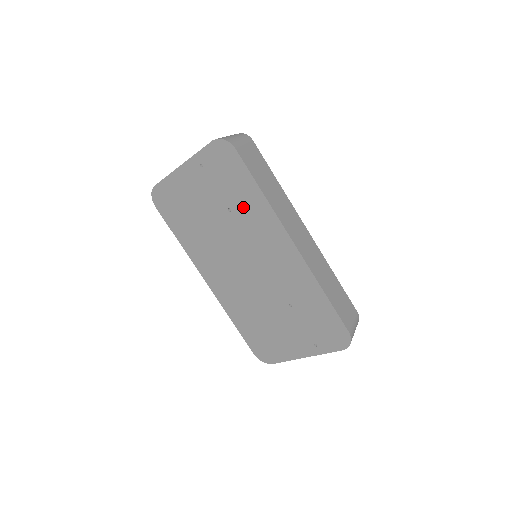
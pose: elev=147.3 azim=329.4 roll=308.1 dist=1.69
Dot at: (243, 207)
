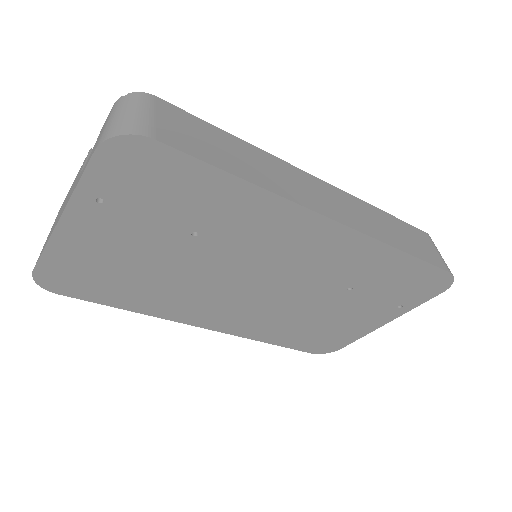
Dot at: (218, 219)
